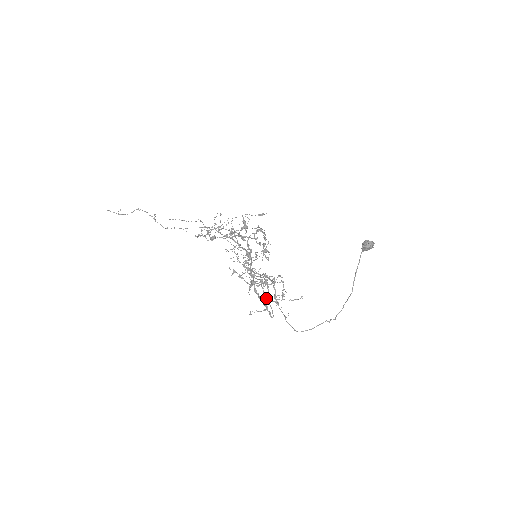
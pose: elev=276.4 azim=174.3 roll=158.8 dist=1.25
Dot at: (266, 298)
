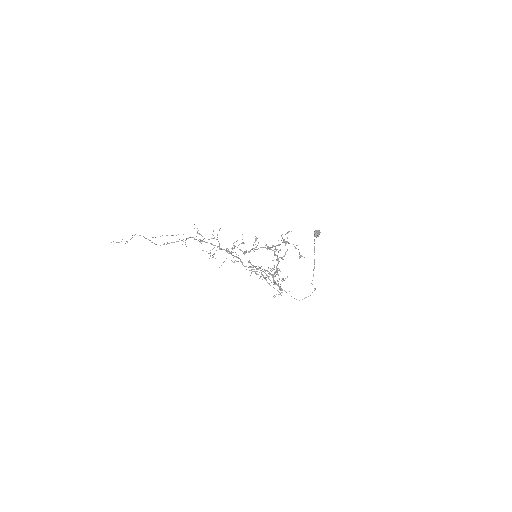
Dot at: (269, 284)
